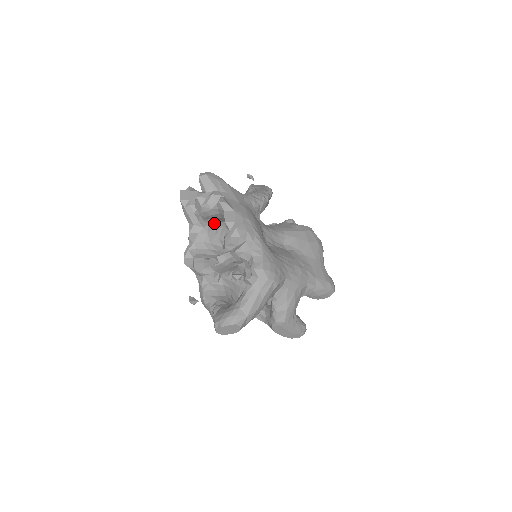
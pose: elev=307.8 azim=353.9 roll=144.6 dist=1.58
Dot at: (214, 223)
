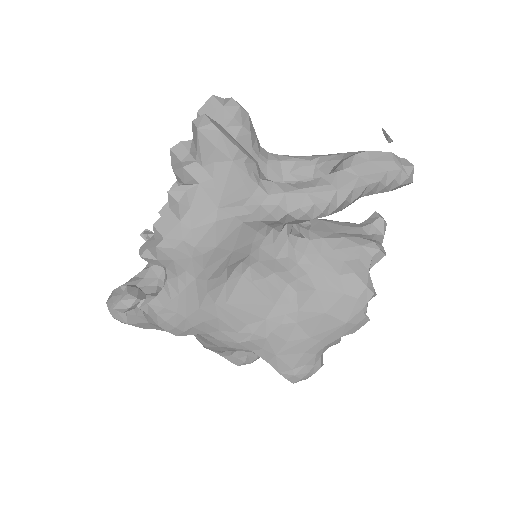
Dot at: occluded
